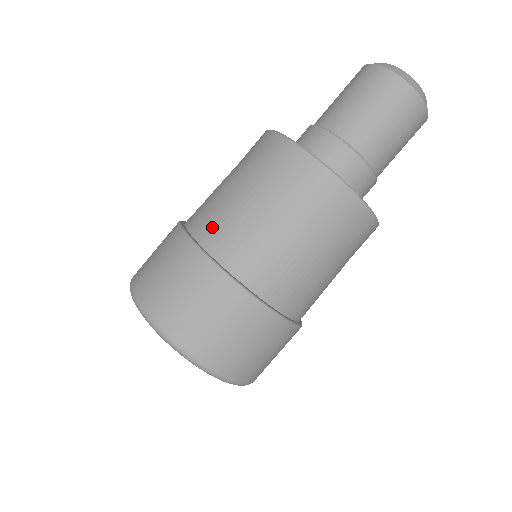
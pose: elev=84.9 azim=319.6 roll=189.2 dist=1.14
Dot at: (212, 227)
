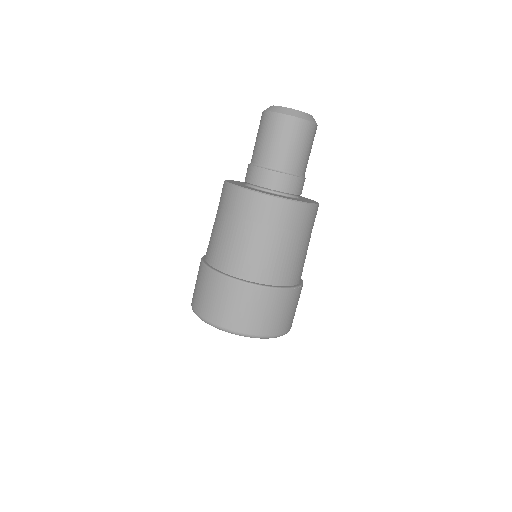
Dot at: occluded
